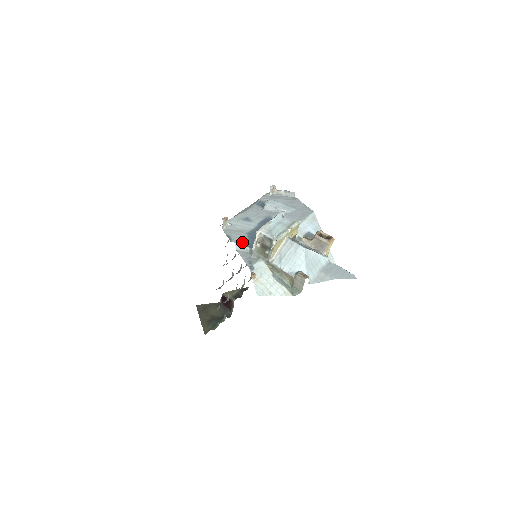
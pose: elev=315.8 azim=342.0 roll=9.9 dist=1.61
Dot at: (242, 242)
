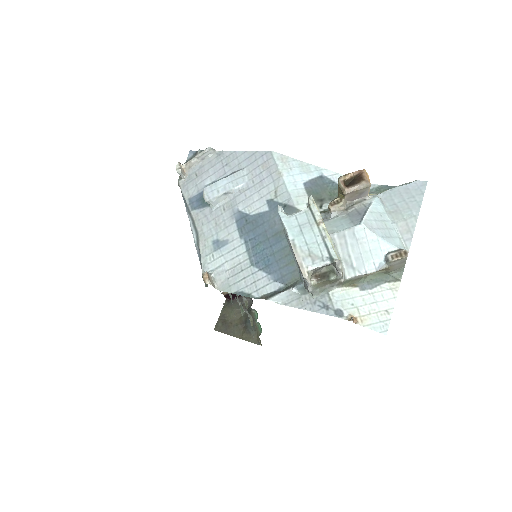
Dot at: (268, 286)
